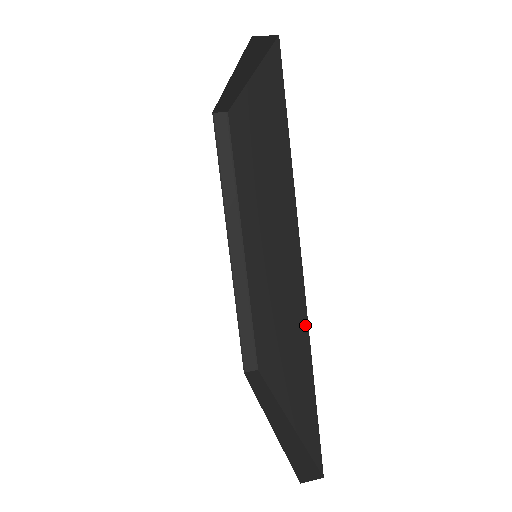
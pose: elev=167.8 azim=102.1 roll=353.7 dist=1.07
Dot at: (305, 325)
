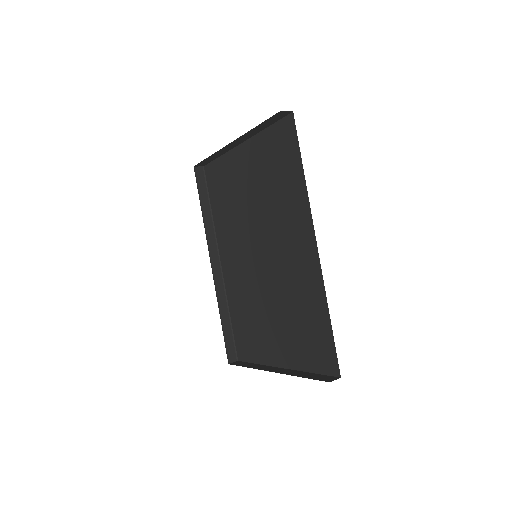
Dot at: (319, 280)
